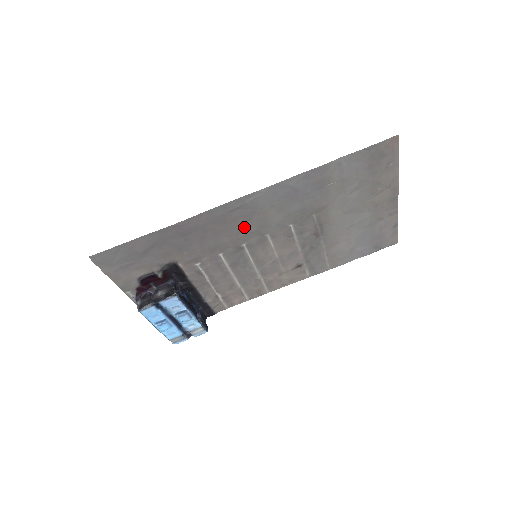
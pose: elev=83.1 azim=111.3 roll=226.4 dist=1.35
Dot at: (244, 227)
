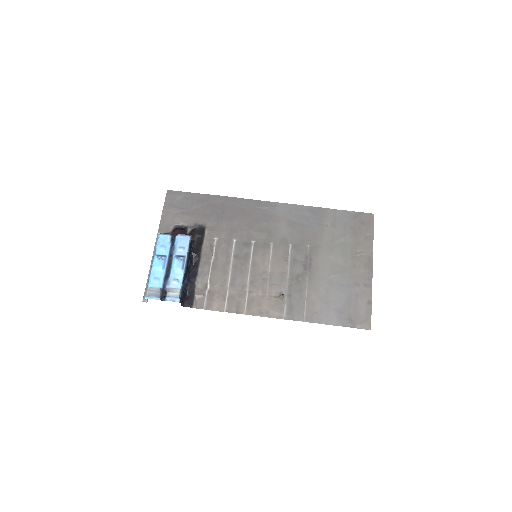
Dot at: (261, 226)
